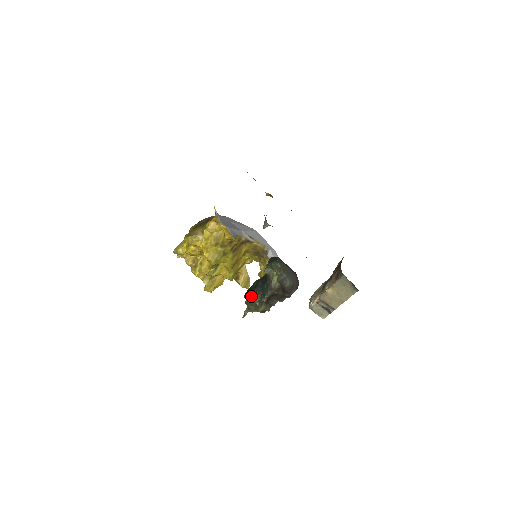
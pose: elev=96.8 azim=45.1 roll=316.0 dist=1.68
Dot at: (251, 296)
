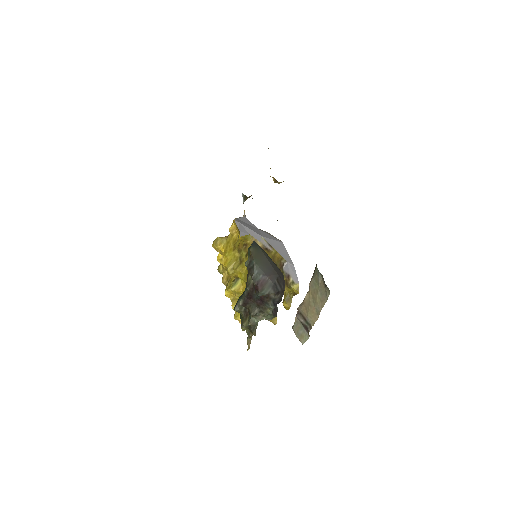
Dot at: (237, 301)
